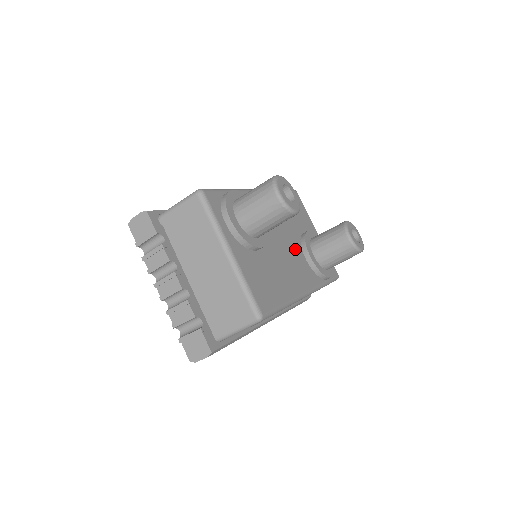
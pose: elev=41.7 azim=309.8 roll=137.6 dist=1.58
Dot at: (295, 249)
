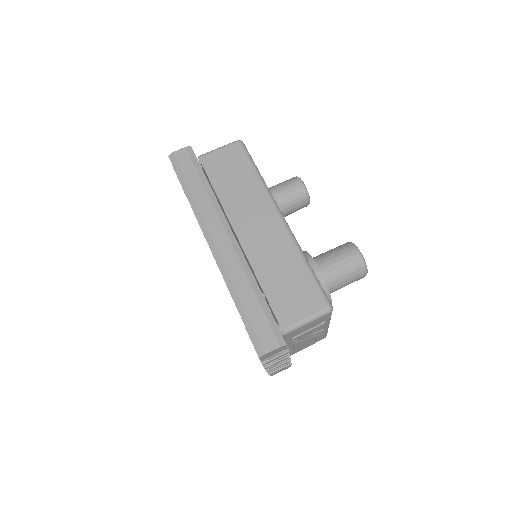
Dot at: occluded
